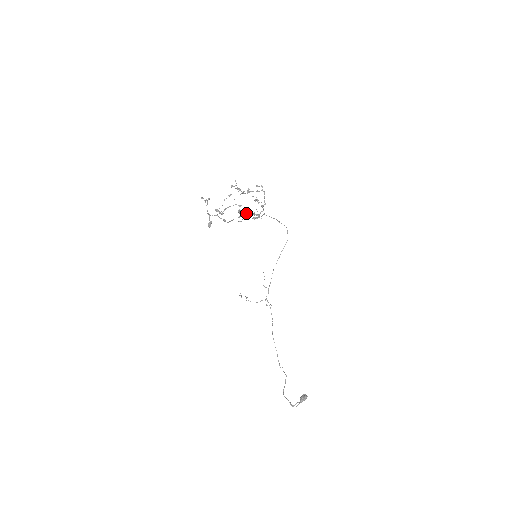
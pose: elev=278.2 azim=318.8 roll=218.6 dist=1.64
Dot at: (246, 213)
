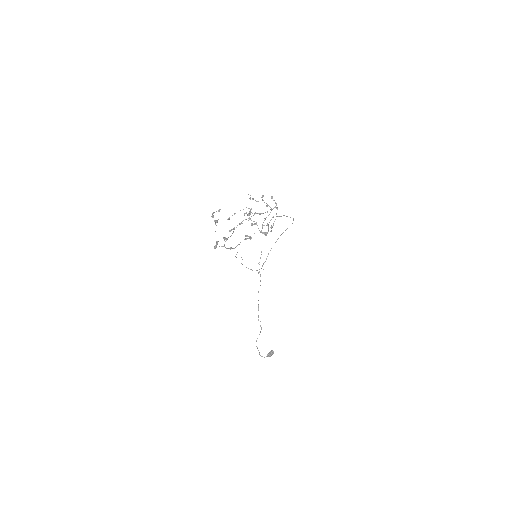
Dot at: (254, 233)
